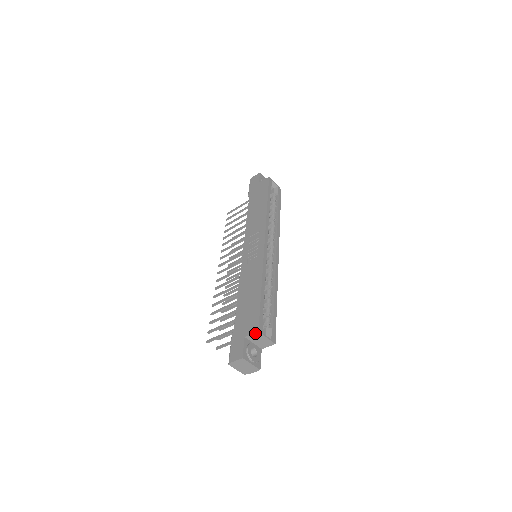
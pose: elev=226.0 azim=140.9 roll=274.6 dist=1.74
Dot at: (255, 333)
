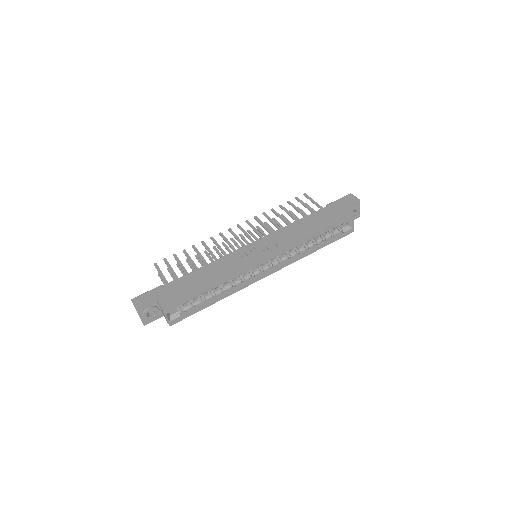
Dot at: (161, 308)
